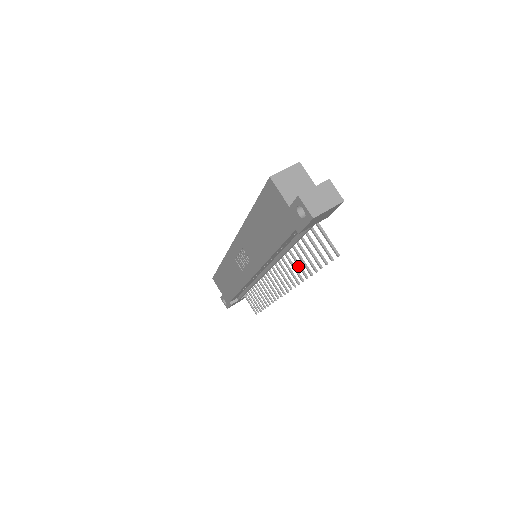
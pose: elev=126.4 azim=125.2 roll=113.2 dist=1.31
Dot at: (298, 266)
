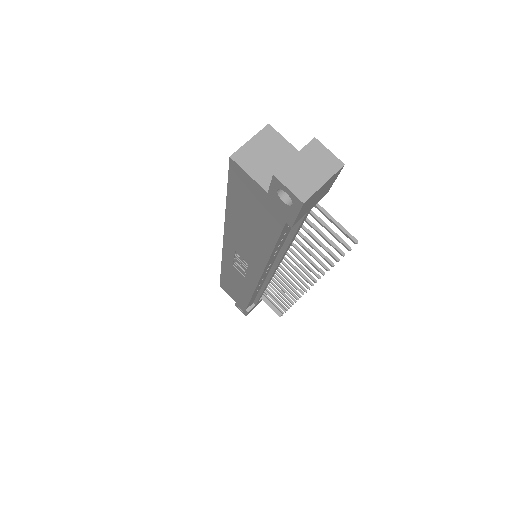
Dot at: (308, 261)
